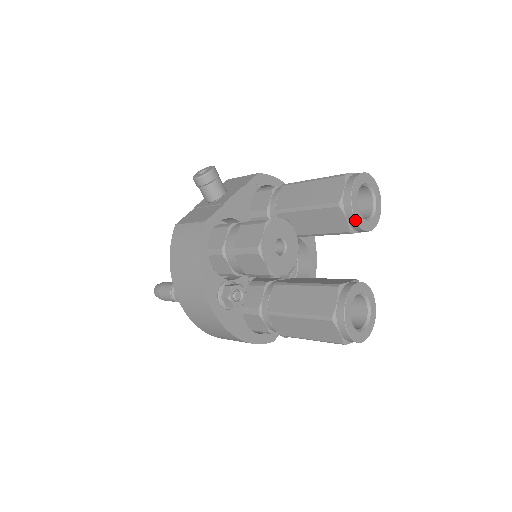
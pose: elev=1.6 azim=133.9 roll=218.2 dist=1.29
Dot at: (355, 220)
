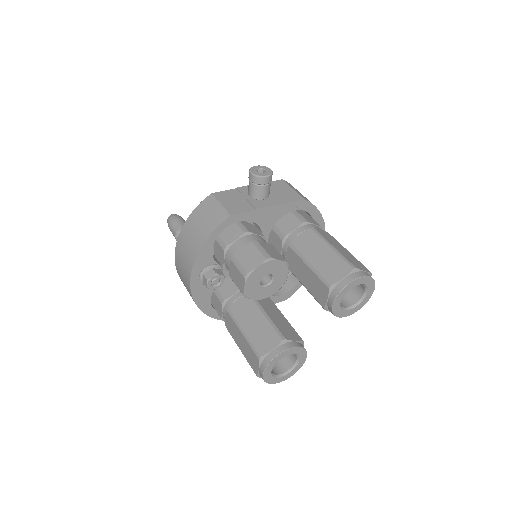
Dot at: (332, 306)
